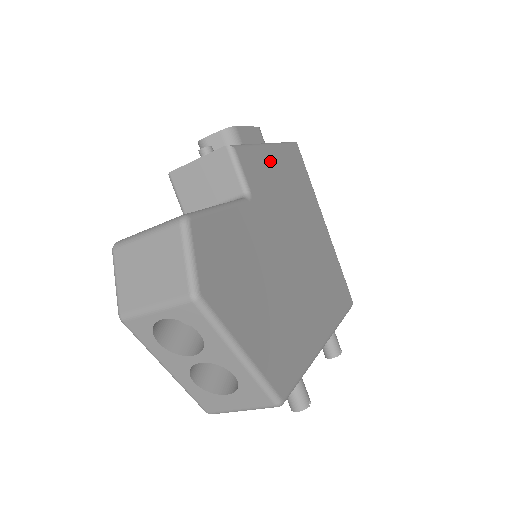
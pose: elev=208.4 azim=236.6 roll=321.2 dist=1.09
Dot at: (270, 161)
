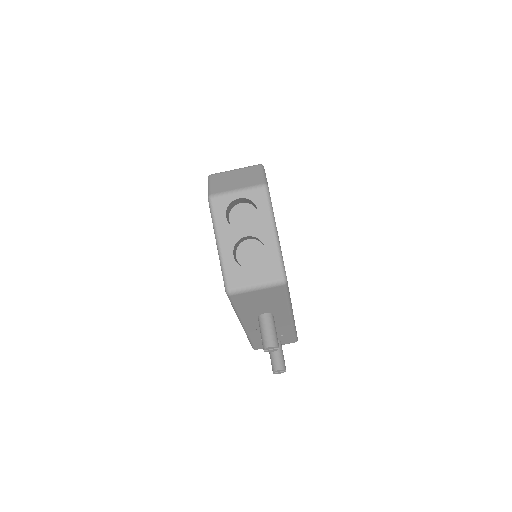
Dot at: occluded
